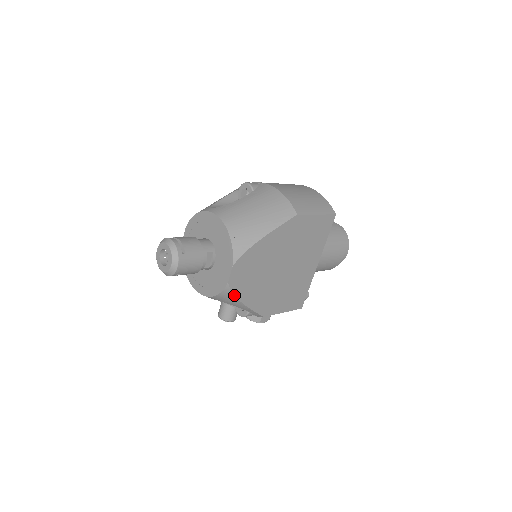
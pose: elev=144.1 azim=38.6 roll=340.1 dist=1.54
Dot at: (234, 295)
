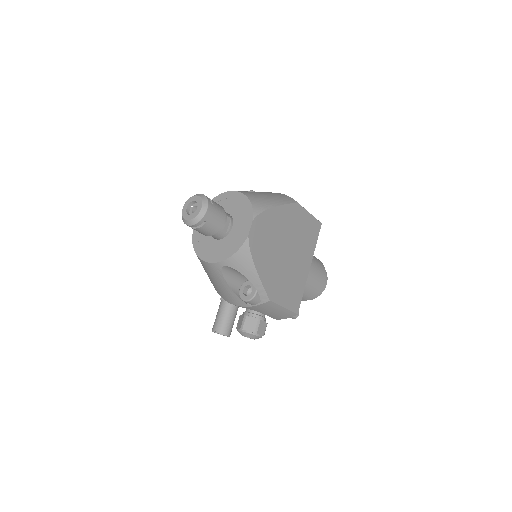
Dot at: (251, 254)
